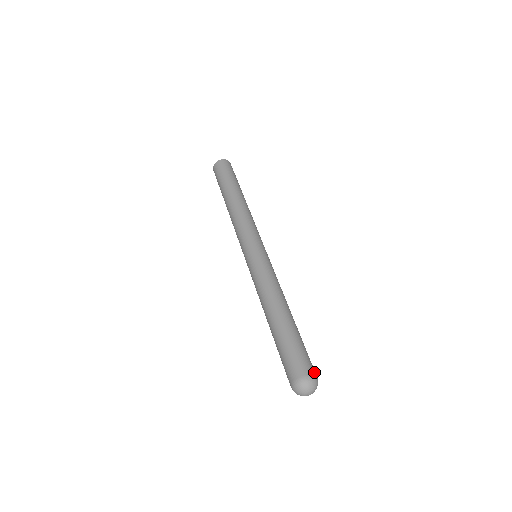
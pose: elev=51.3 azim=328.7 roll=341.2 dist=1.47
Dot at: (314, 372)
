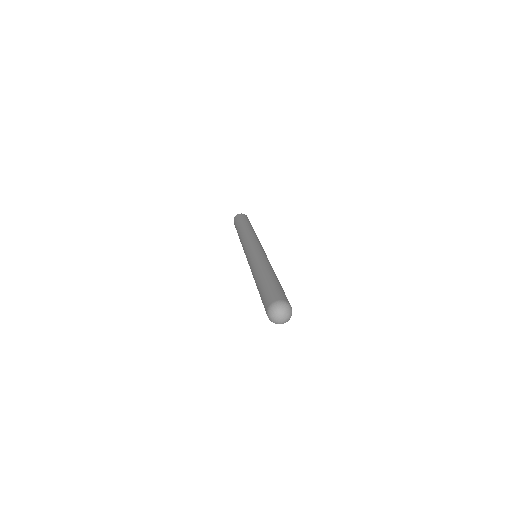
Dot at: (288, 301)
